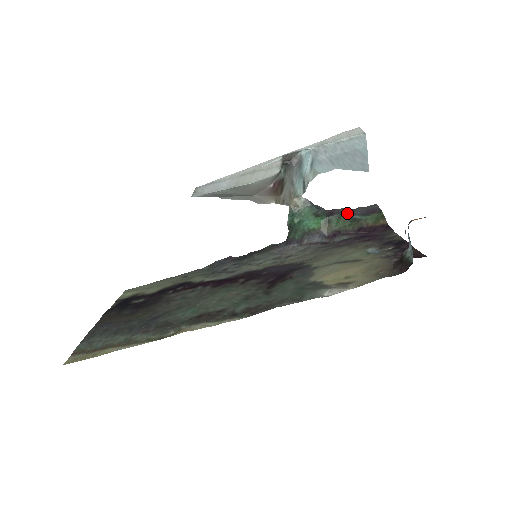
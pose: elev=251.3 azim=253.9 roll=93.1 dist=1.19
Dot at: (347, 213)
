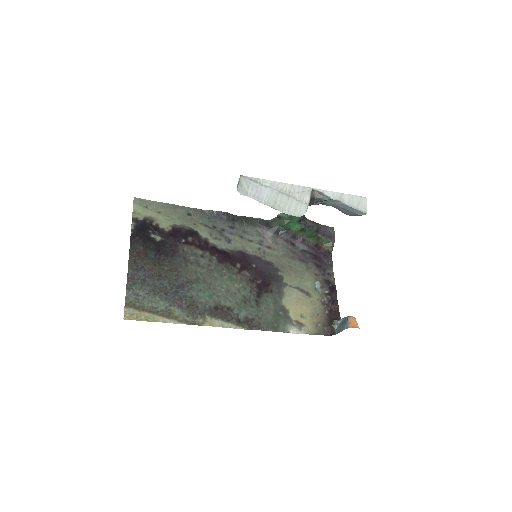
Dot at: (317, 231)
